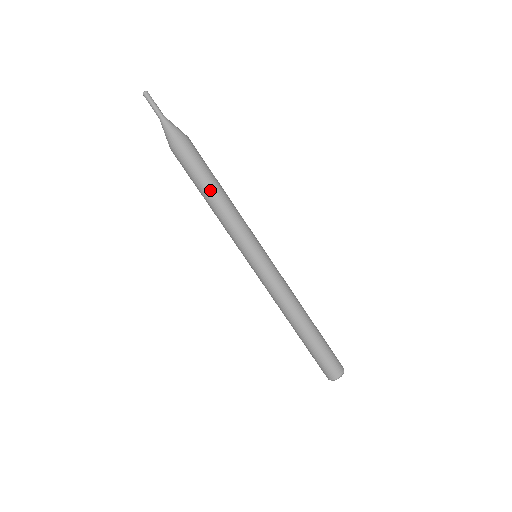
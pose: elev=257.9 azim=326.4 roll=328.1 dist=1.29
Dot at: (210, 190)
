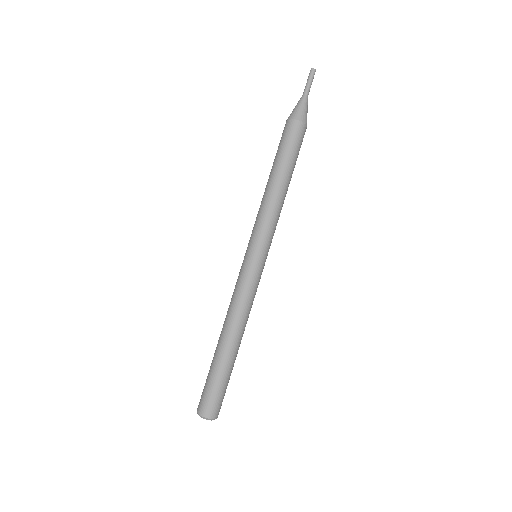
Dot at: (280, 173)
